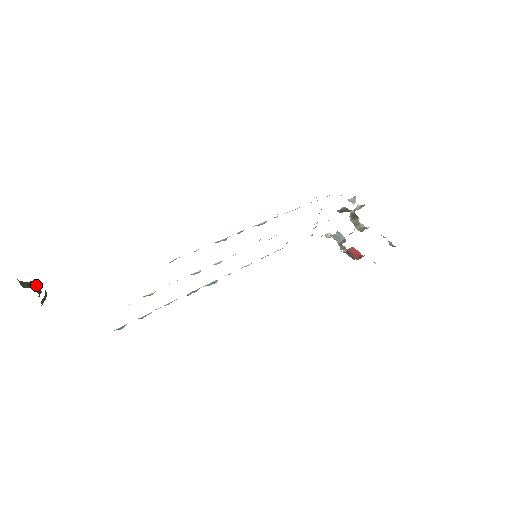
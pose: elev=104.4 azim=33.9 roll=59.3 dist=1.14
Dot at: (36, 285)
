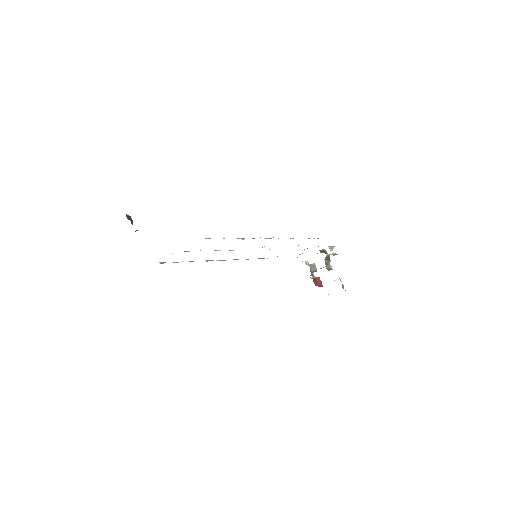
Dot at: occluded
